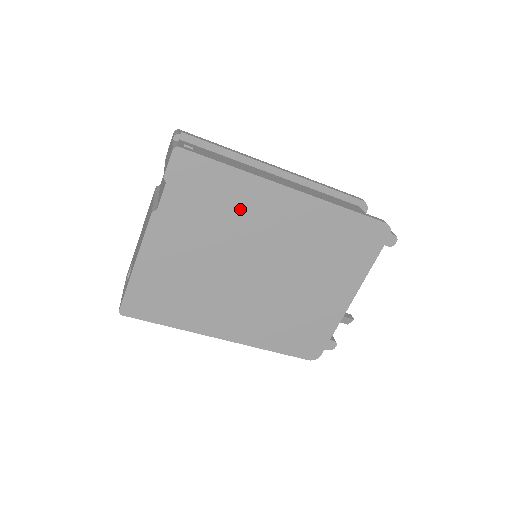
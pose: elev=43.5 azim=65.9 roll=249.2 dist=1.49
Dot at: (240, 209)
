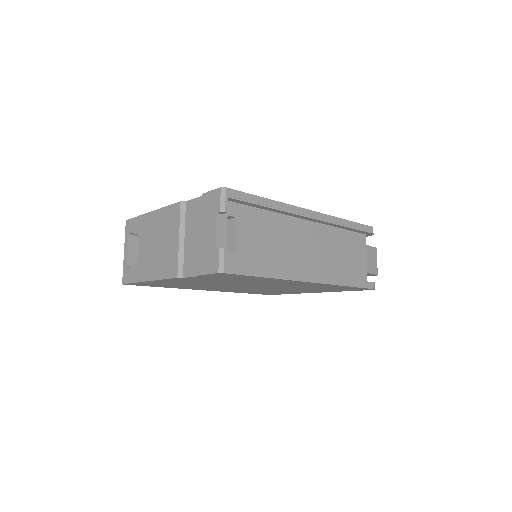
Dot at: occluded
